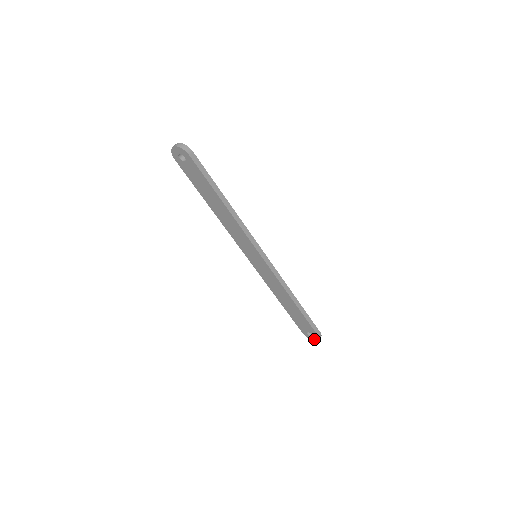
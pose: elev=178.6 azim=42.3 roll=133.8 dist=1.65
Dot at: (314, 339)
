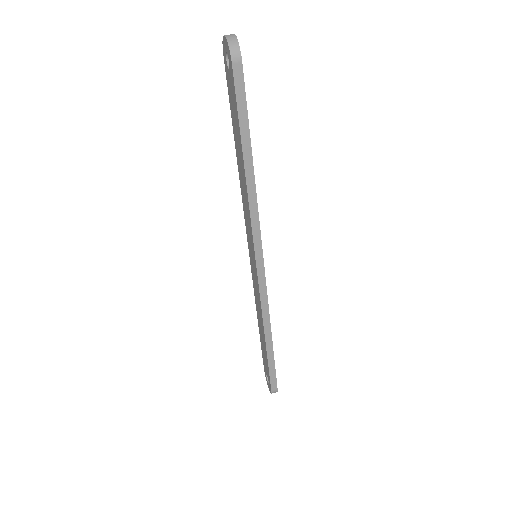
Dot at: occluded
